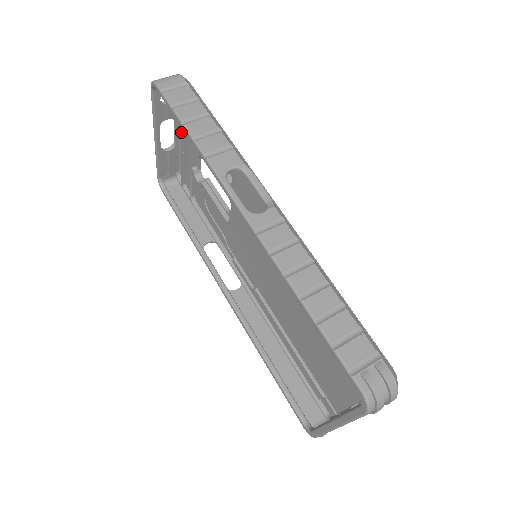
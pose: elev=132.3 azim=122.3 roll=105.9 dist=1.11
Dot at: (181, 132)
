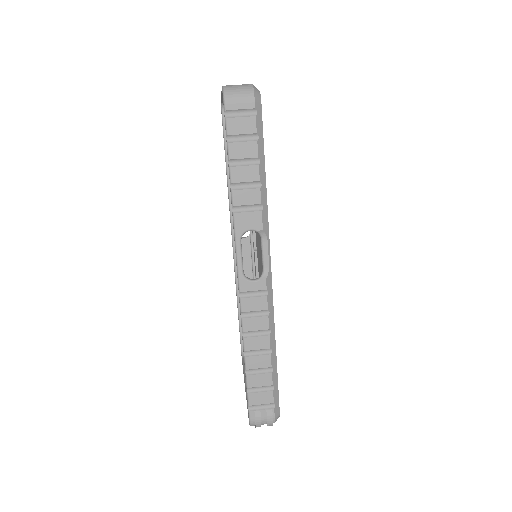
Dot at: occluded
